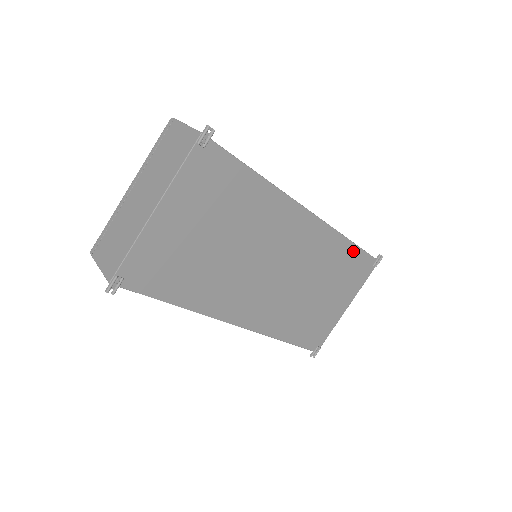
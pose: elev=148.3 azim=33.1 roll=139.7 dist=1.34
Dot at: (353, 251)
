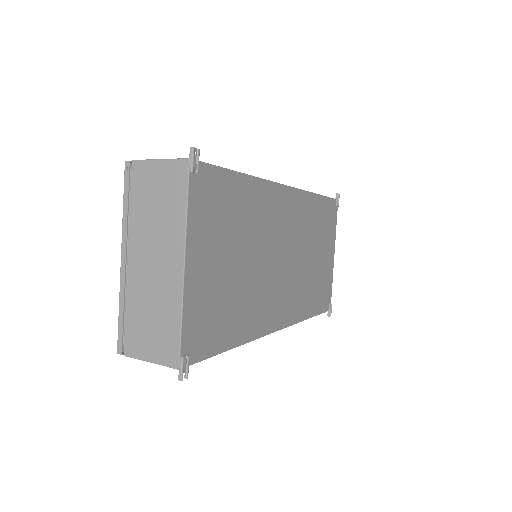
Dot at: (322, 202)
